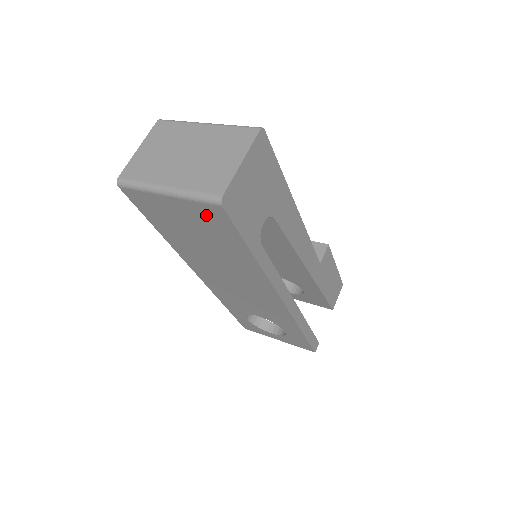
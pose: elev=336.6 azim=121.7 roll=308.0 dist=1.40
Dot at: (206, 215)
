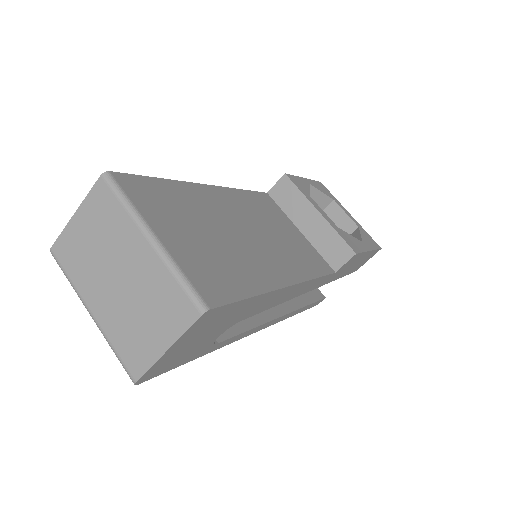
Dot at: occluded
